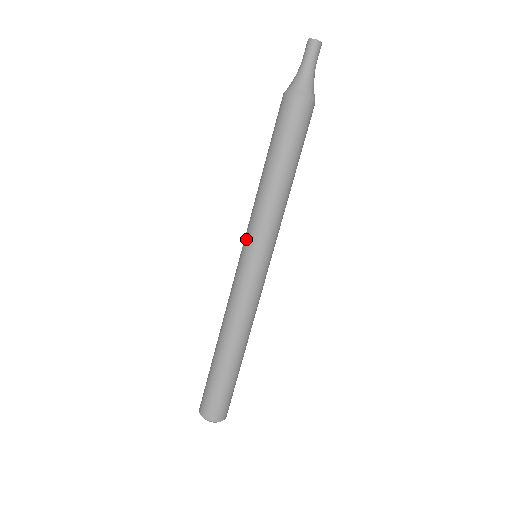
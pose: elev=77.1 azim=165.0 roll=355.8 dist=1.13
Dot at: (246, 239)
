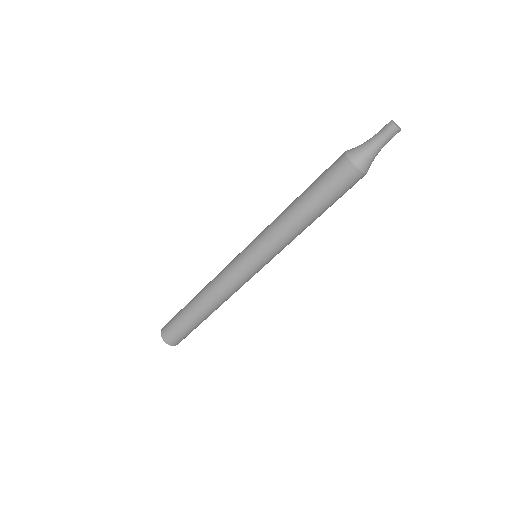
Dot at: (256, 248)
